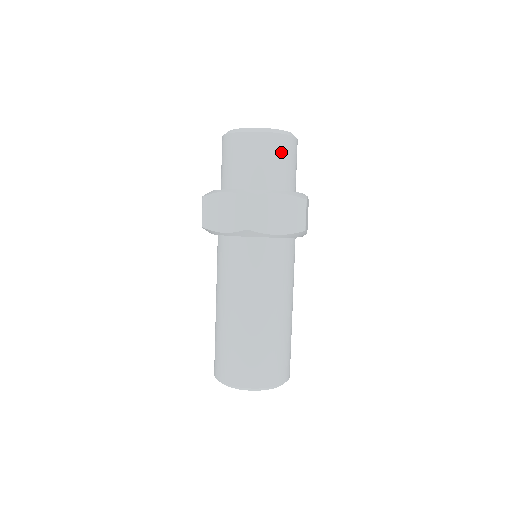
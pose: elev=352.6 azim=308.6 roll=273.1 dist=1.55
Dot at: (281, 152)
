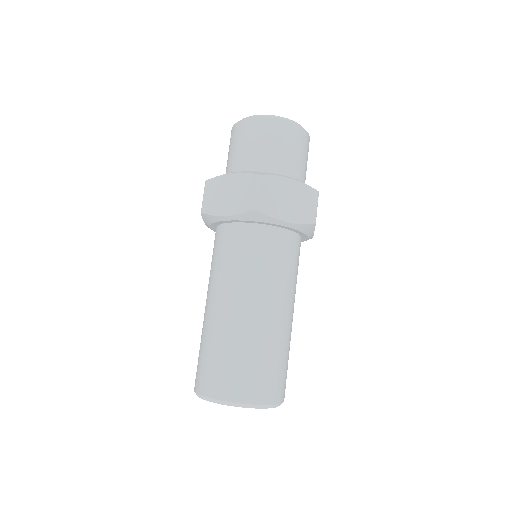
Dot at: (294, 142)
